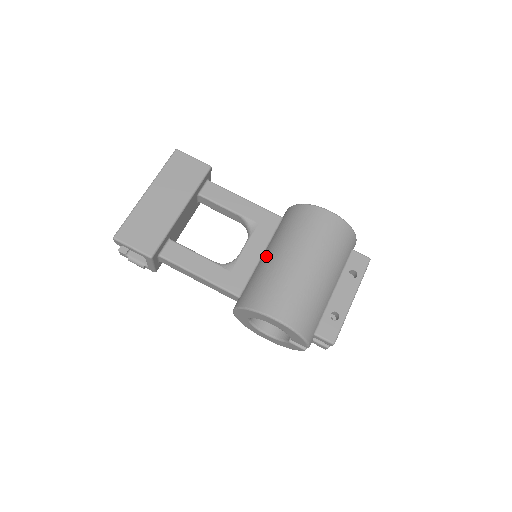
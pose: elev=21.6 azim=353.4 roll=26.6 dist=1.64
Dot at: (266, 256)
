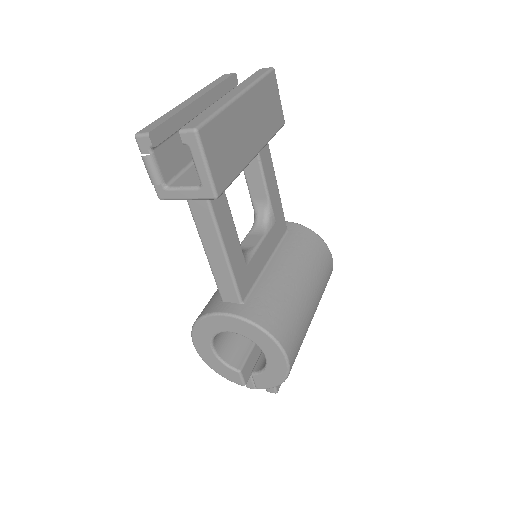
Dot at: (280, 270)
